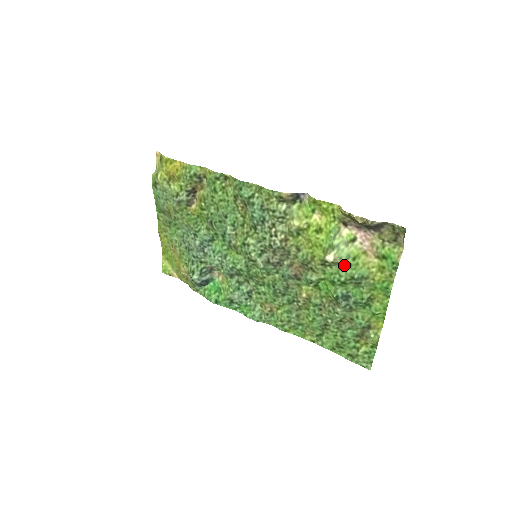
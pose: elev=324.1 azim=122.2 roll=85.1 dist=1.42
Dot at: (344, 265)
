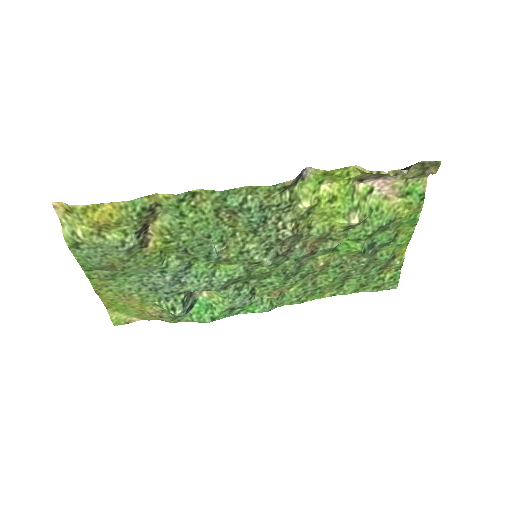
Dot at: (368, 220)
